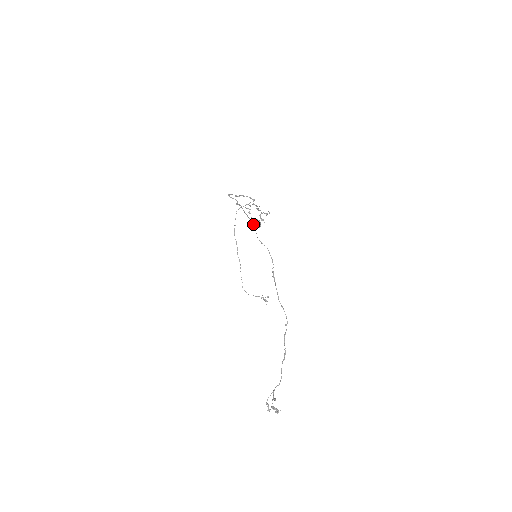
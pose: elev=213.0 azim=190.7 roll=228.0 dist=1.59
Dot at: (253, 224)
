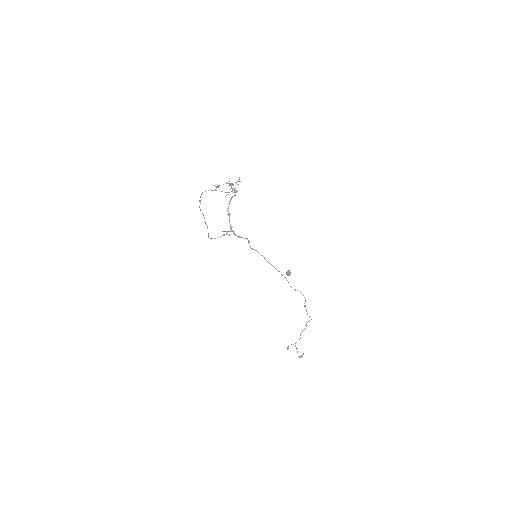
Dot at: occluded
